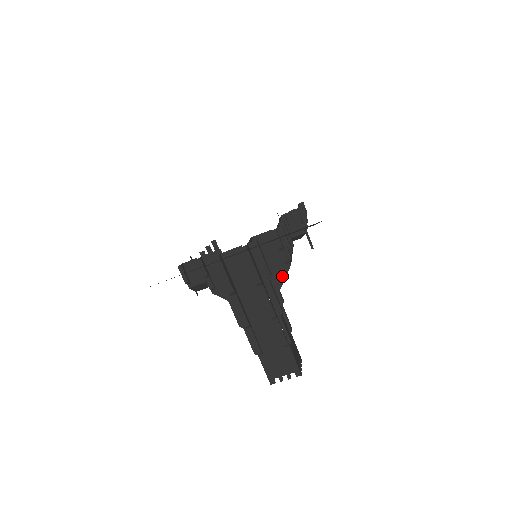
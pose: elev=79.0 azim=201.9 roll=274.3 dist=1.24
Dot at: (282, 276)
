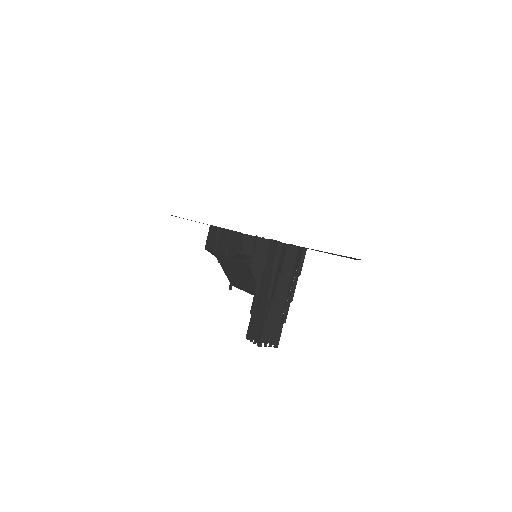
Dot at: occluded
